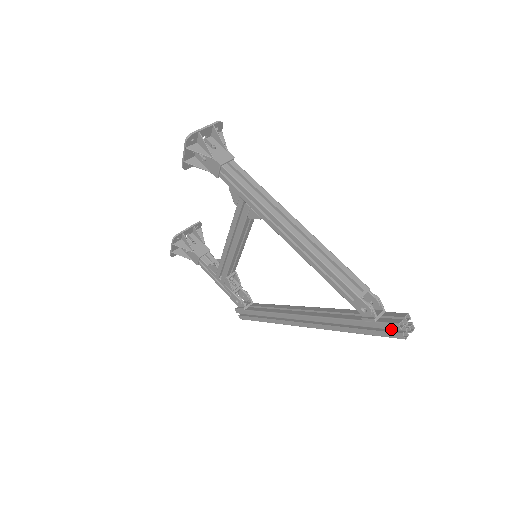
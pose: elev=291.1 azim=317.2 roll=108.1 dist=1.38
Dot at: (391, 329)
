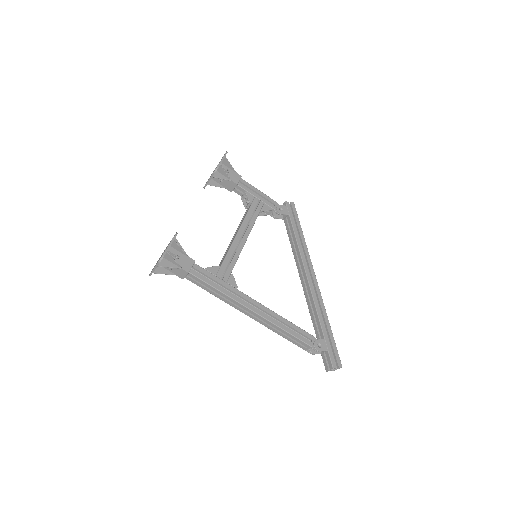
Dot at: occluded
